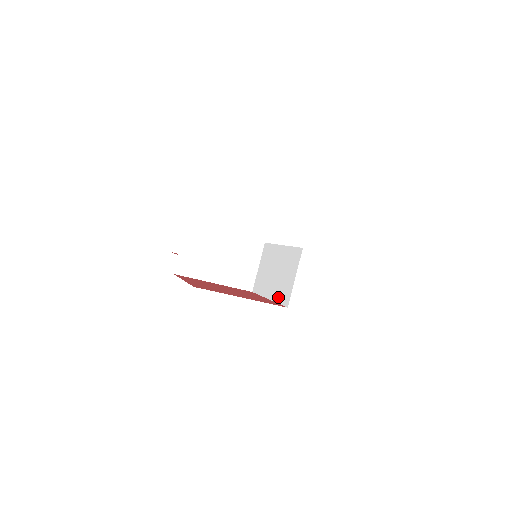
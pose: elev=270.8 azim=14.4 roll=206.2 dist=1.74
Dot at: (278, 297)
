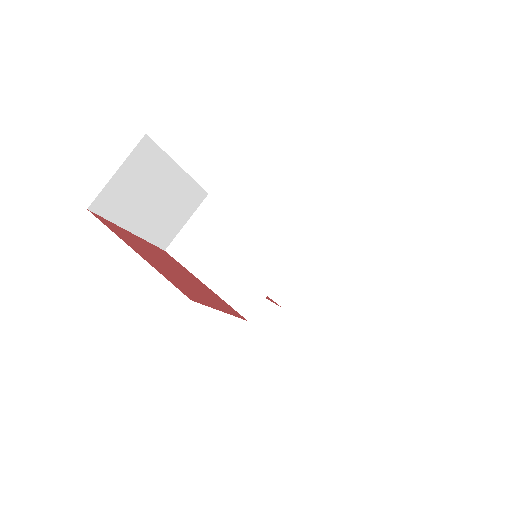
Dot at: occluded
